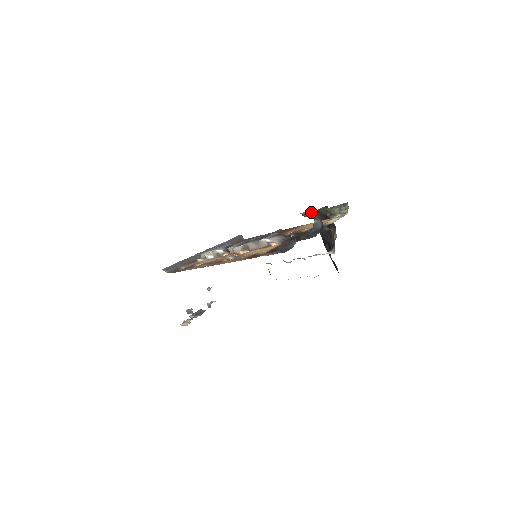
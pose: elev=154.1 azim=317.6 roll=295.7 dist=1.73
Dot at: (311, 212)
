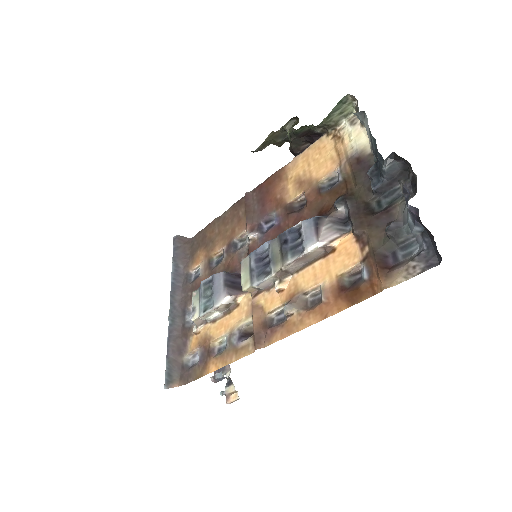
Dot at: (268, 140)
